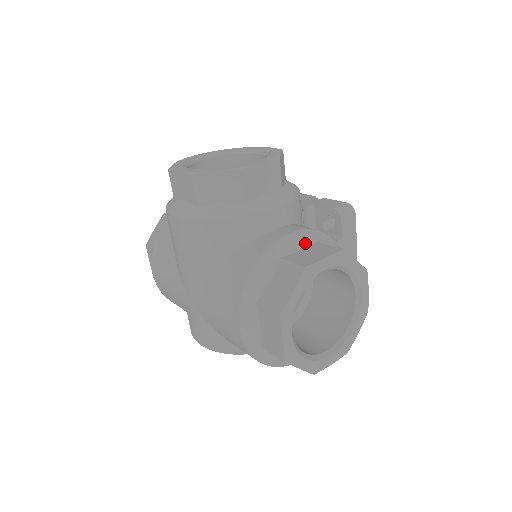
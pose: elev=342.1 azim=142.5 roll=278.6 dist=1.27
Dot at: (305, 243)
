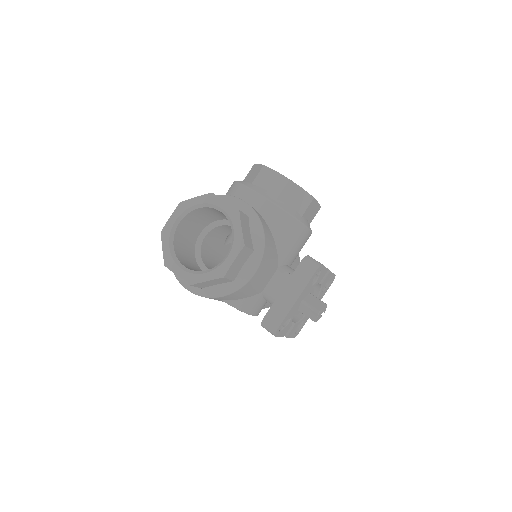
Dot at: (241, 209)
